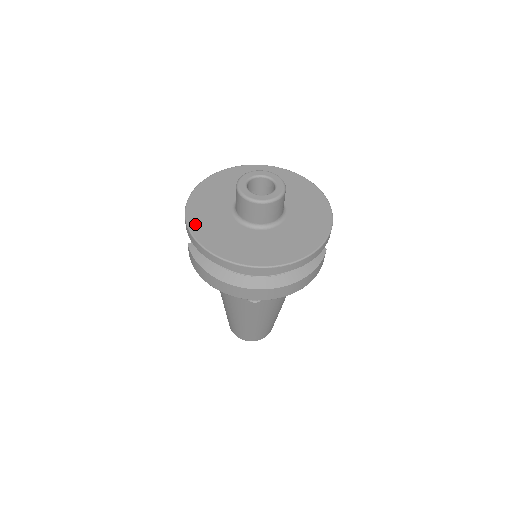
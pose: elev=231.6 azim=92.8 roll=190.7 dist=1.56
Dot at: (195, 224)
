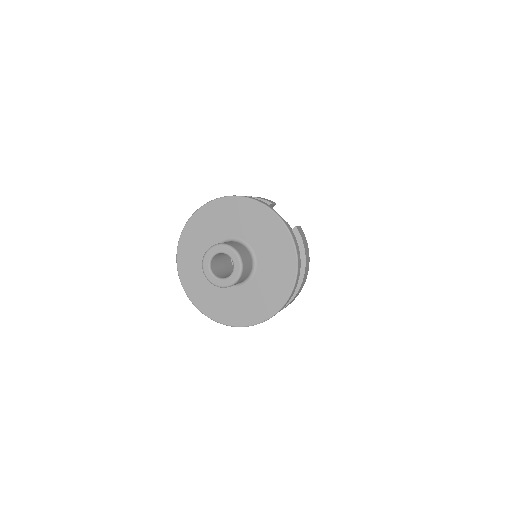
Dot at: (215, 315)
